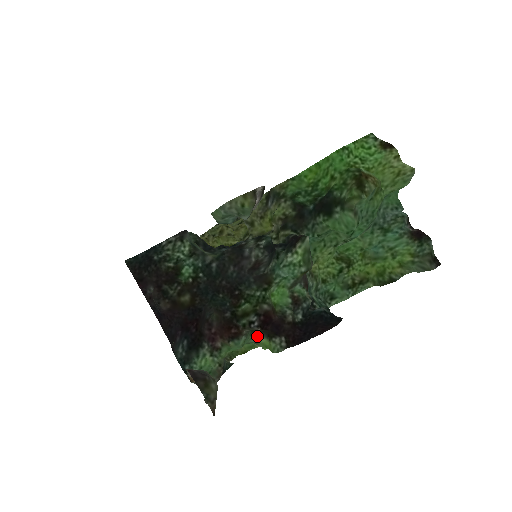
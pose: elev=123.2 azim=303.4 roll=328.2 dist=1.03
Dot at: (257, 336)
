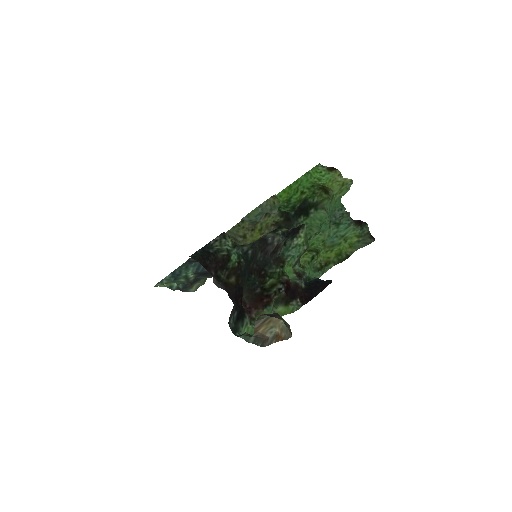
Dot at: (276, 306)
